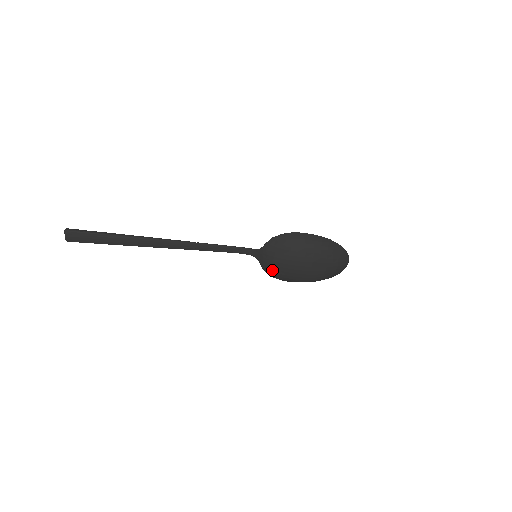
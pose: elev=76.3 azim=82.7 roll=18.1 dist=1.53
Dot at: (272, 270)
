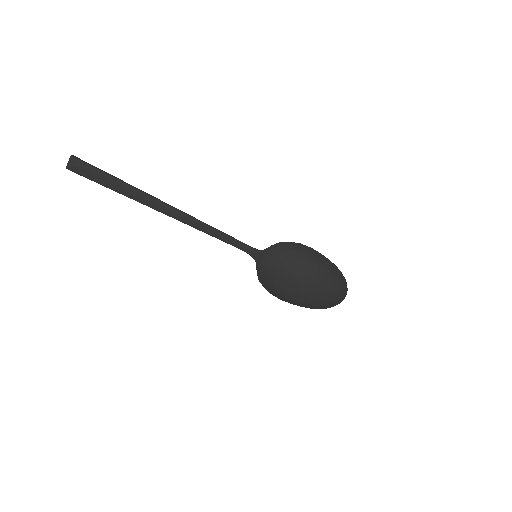
Dot at: (267, 277)
